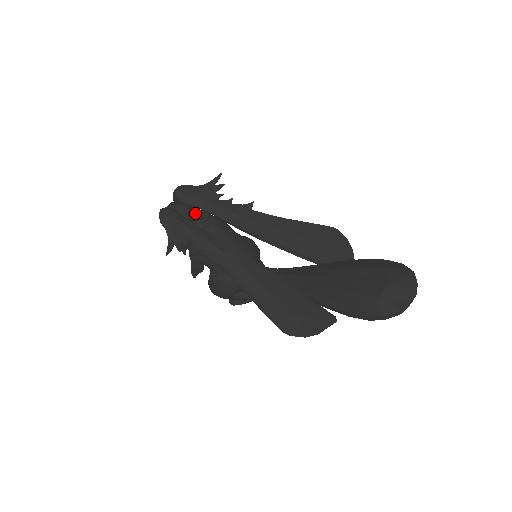
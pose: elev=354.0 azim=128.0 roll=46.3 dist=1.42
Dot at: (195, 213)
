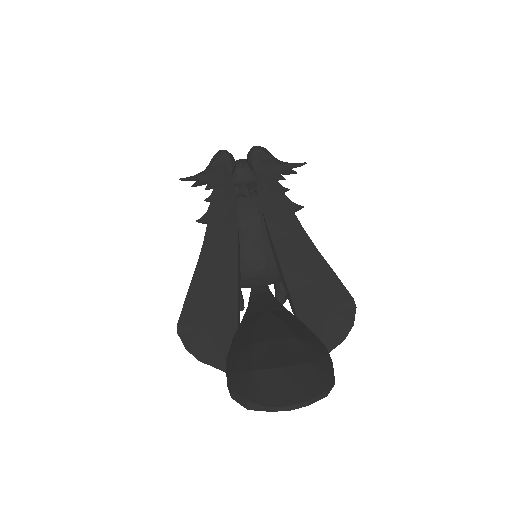
Dot at: (253, 180)
